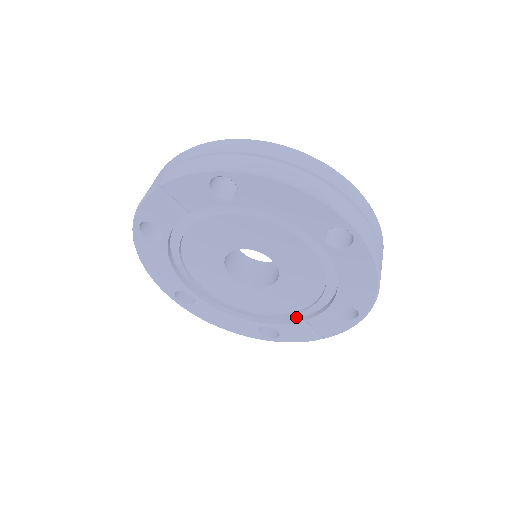
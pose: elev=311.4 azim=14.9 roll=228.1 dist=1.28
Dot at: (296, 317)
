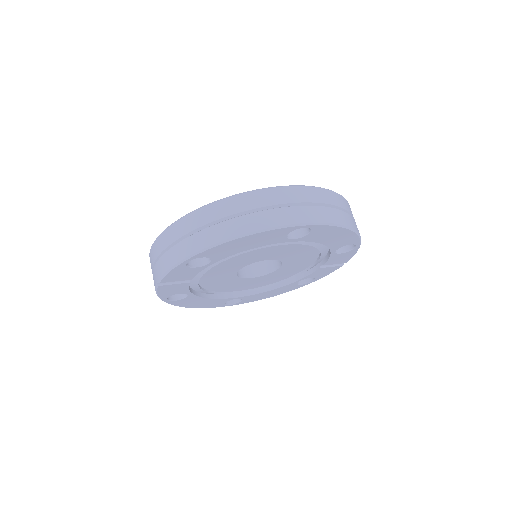
Dot at: (315, 265)
